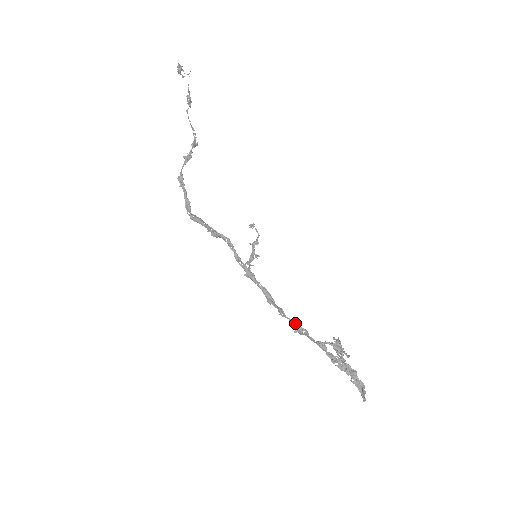
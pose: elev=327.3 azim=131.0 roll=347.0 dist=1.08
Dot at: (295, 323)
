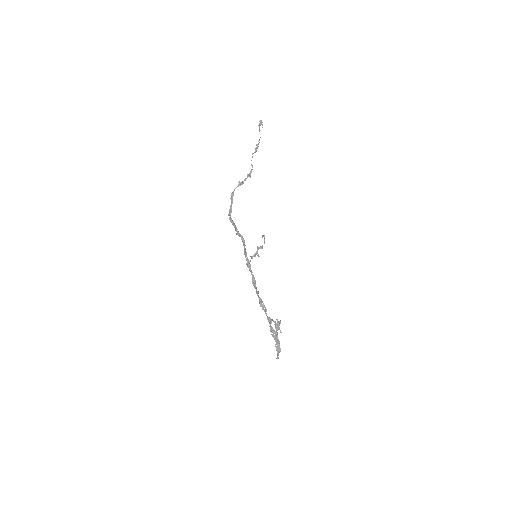
Dot at: (262, 302)
